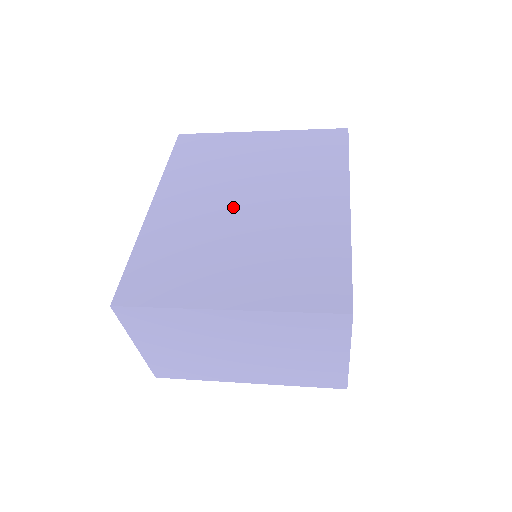
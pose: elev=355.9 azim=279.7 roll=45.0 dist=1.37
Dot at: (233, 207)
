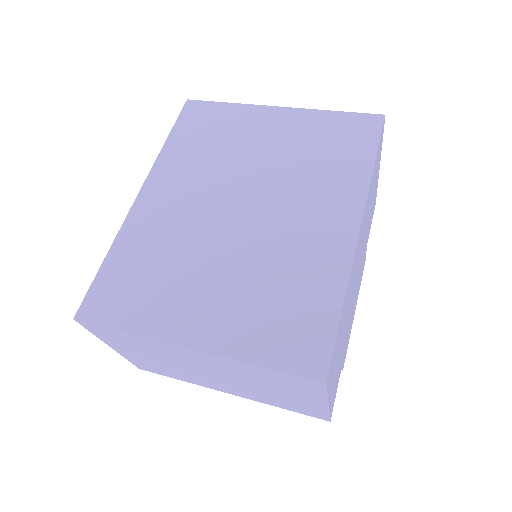
Dot at: (225, 211)
